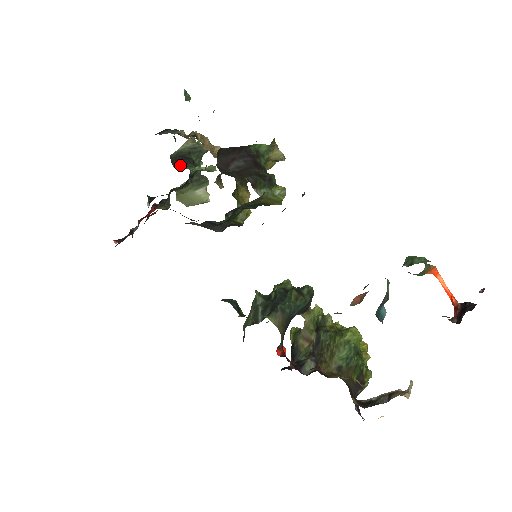
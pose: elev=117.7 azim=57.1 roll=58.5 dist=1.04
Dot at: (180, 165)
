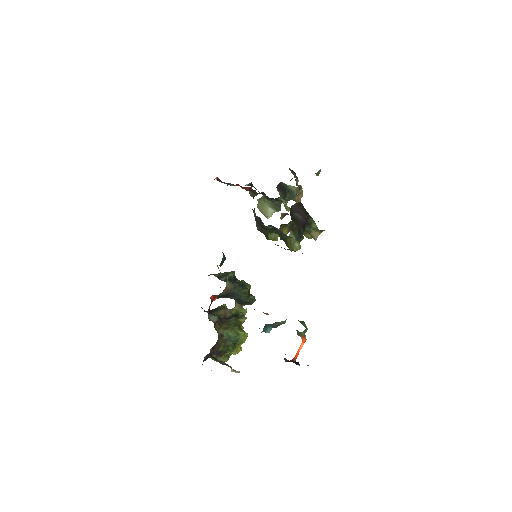
Dot at: (279, 190)
